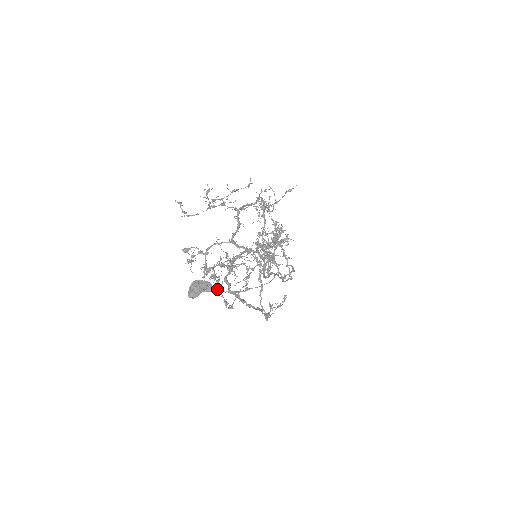
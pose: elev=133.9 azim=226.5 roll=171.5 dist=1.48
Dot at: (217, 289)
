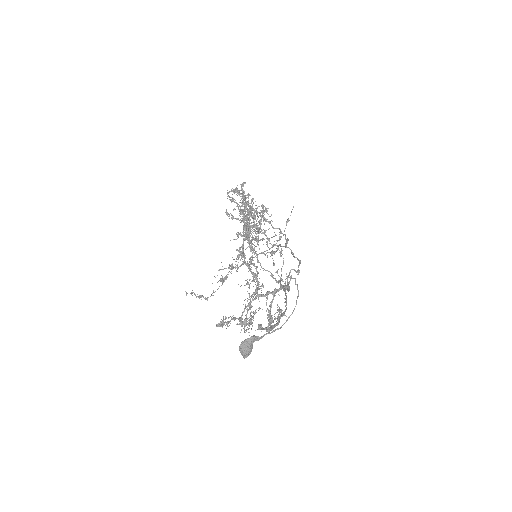
Dot at: (258, 329)
